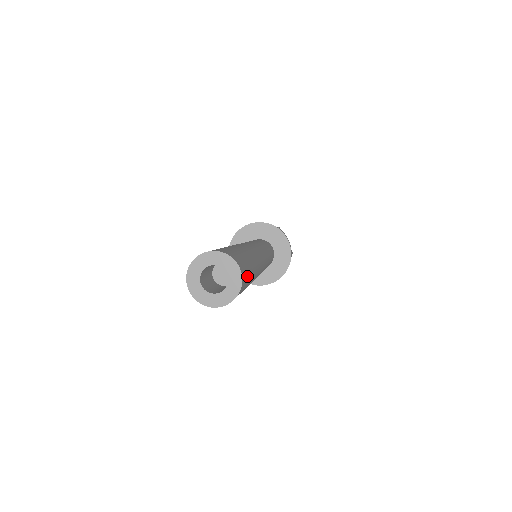
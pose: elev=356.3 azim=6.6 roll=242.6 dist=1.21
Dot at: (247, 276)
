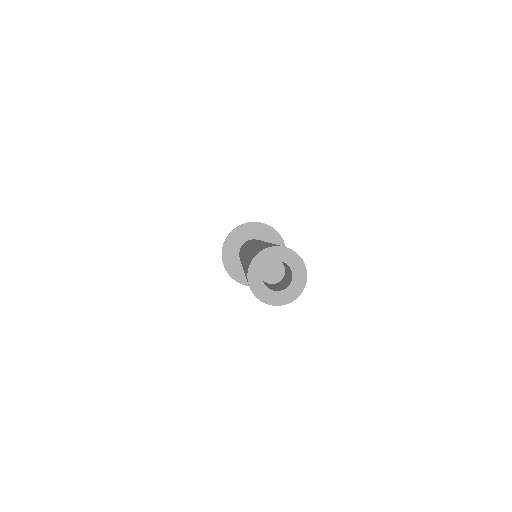
Dot at: occluded
